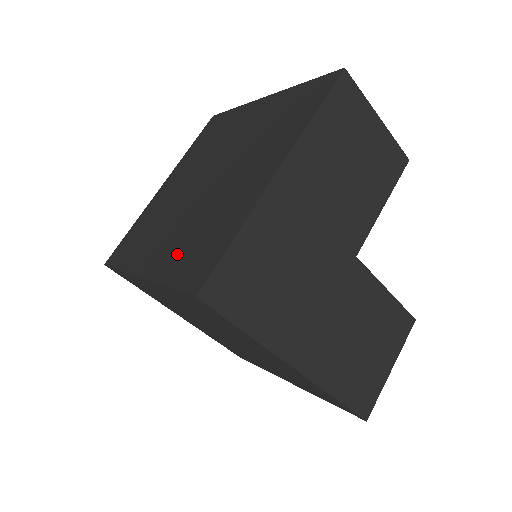
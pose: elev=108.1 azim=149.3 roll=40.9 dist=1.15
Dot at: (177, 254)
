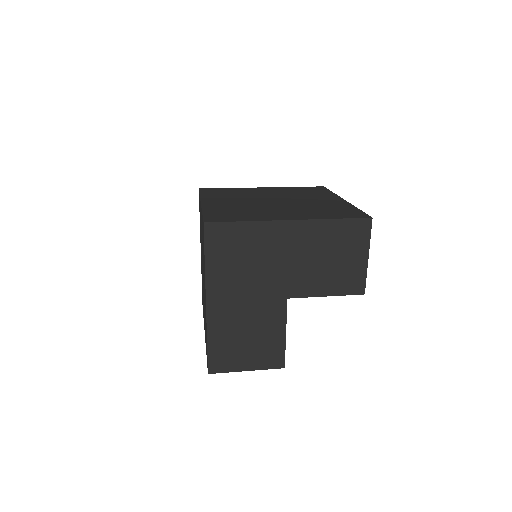
Dot at: (222, 209)
